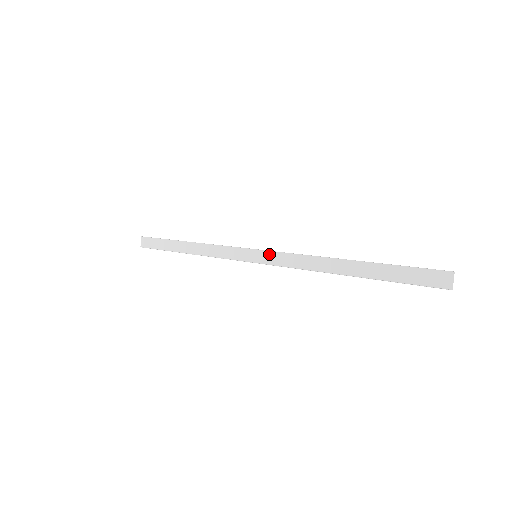
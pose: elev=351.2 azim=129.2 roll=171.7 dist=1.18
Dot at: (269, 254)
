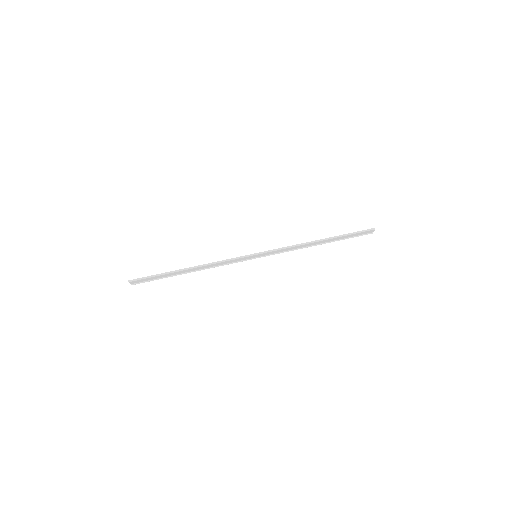
Dot at: (267, 253)
